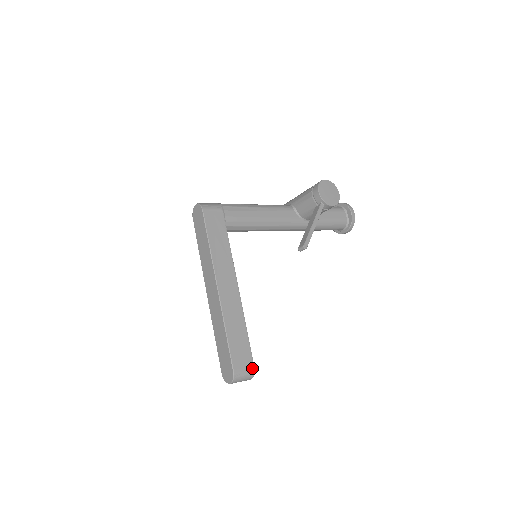
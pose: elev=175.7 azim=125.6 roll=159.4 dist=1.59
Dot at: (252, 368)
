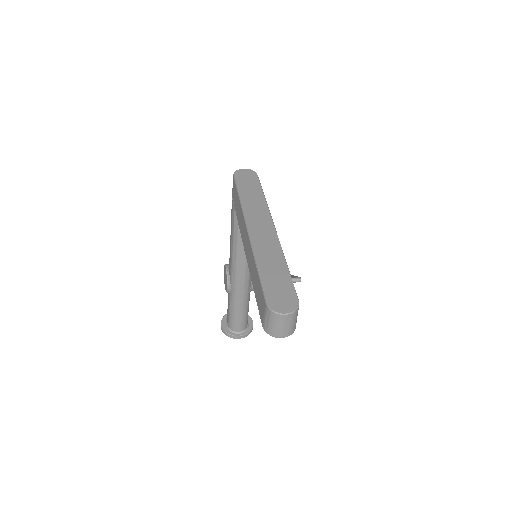
Dot at: (296, 322)
